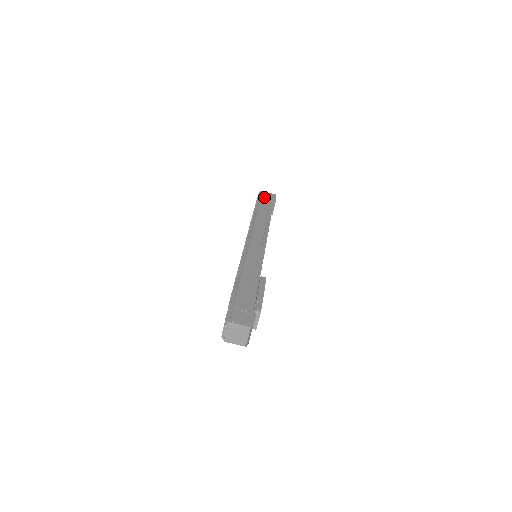
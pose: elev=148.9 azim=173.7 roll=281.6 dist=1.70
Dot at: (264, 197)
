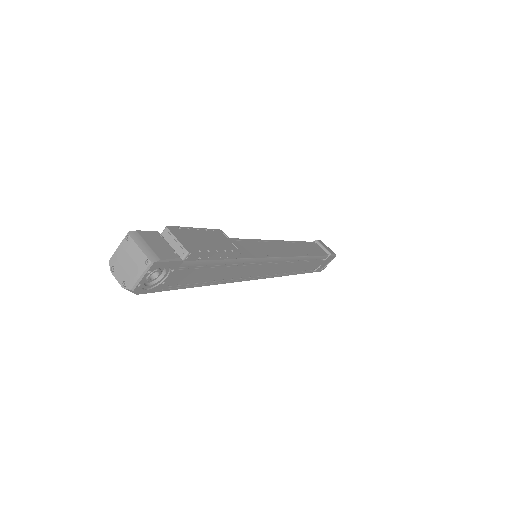
Dot at: occluded
